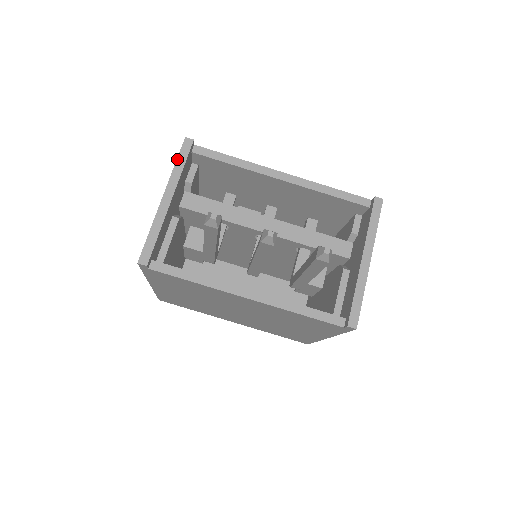
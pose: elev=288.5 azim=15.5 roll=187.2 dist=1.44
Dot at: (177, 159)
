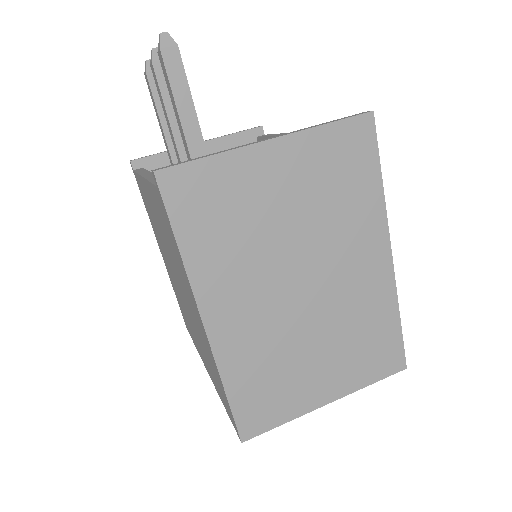
Dot at: (236, 132)
